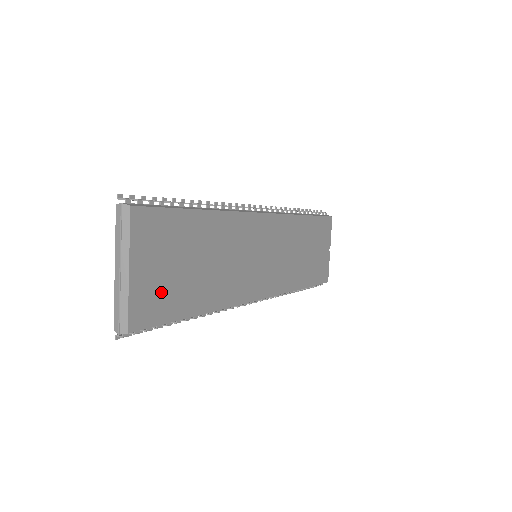
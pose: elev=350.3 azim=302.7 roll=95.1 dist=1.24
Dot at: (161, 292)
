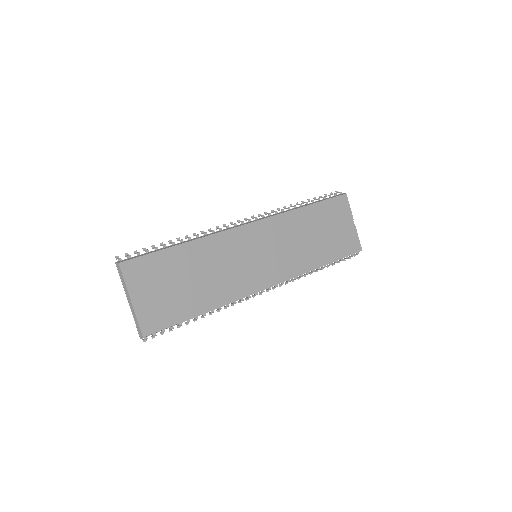
Dot at: (162, 307)
